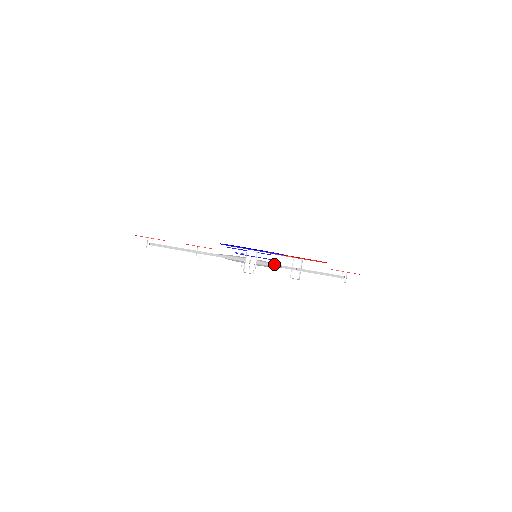
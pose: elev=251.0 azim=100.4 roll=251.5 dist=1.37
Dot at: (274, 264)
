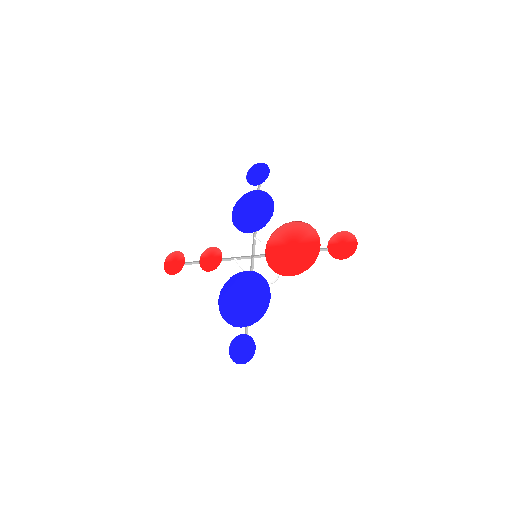
Dot at: occluded
